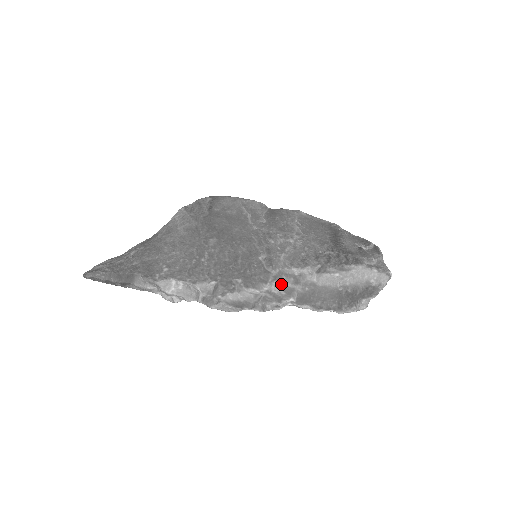
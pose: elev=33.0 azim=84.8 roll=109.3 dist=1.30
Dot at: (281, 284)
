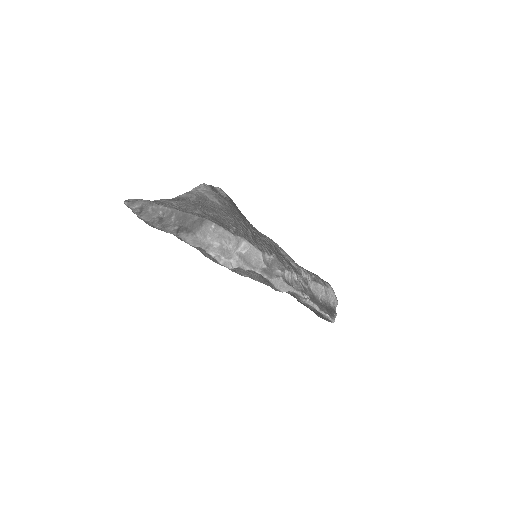
Dot at: (301, 280)
